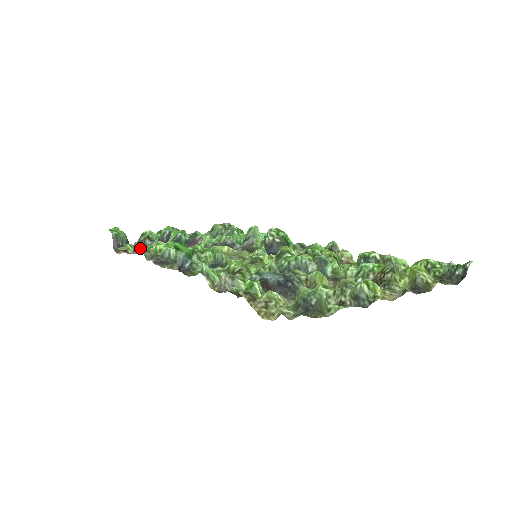
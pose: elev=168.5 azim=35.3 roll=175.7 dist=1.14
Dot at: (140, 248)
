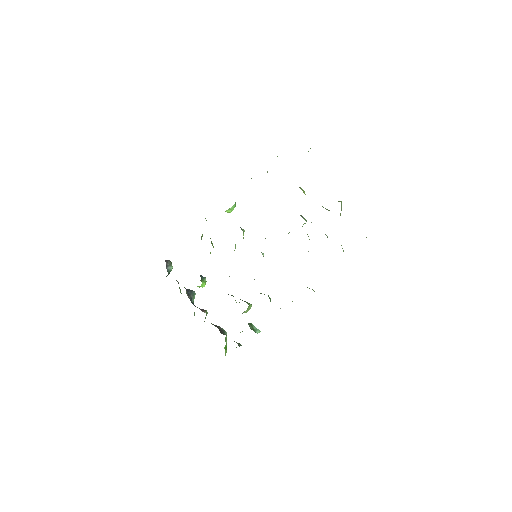
Dot at: occluded
